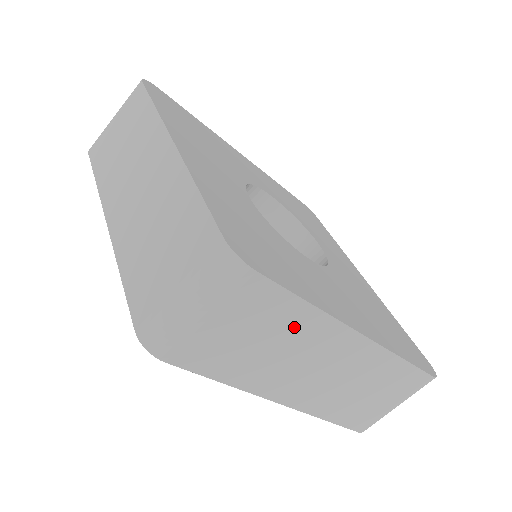
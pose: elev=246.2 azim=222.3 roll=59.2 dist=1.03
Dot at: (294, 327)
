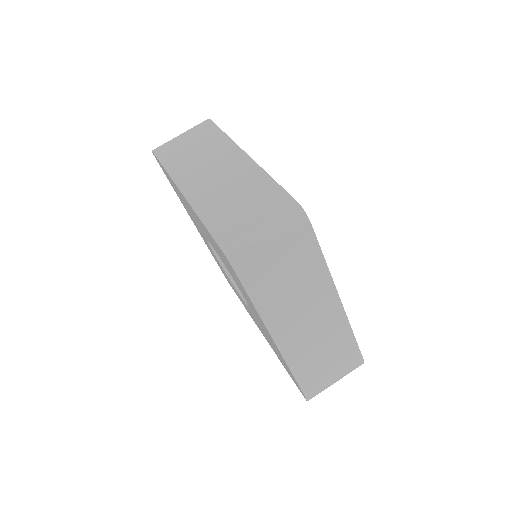
Dot at: (311, 277)
